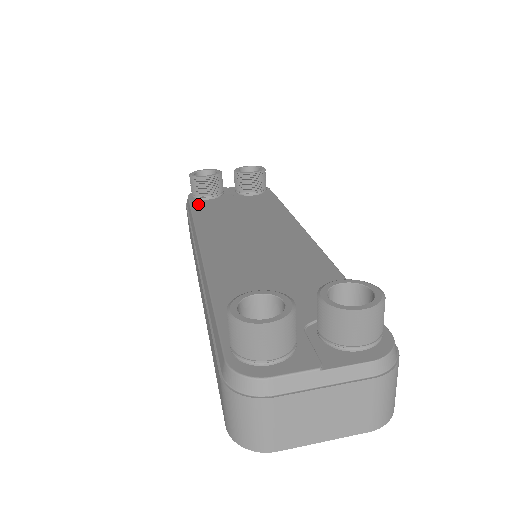
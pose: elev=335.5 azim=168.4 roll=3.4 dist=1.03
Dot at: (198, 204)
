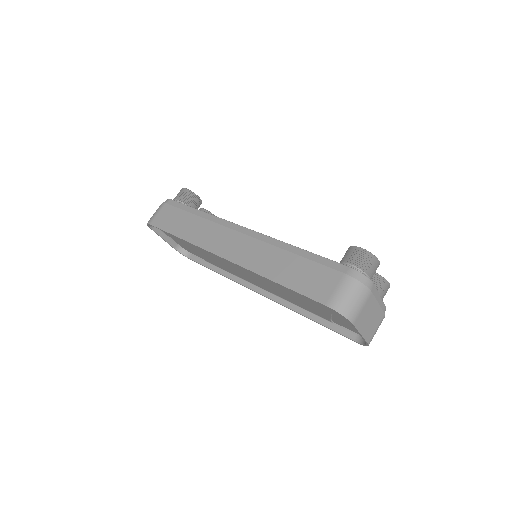
Dot at: occluded
